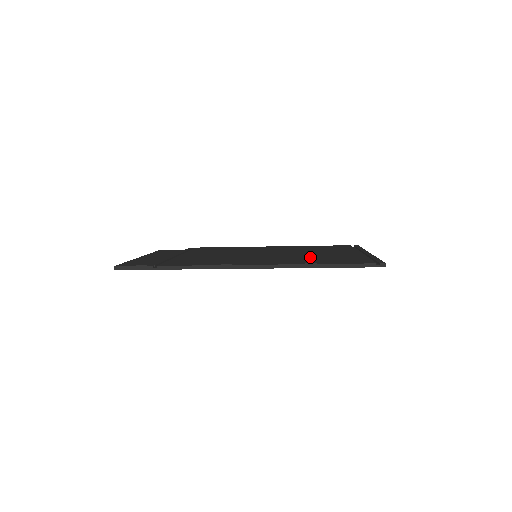
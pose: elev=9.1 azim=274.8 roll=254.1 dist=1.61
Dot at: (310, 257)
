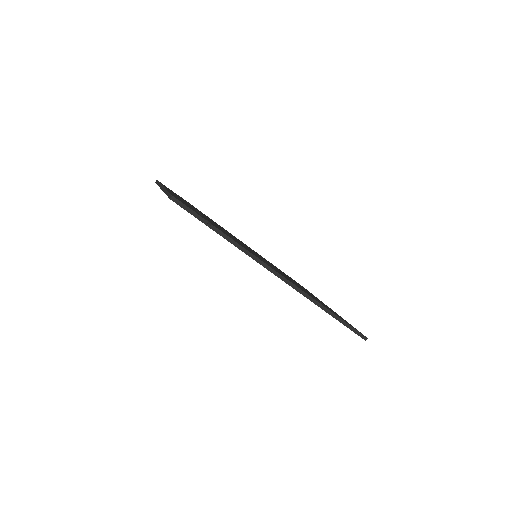
Dot at: occluded
